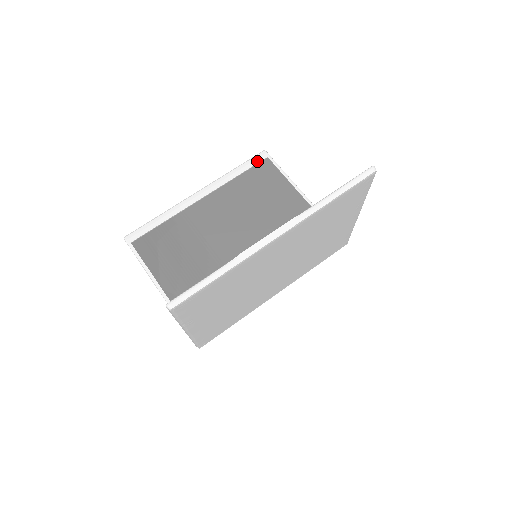
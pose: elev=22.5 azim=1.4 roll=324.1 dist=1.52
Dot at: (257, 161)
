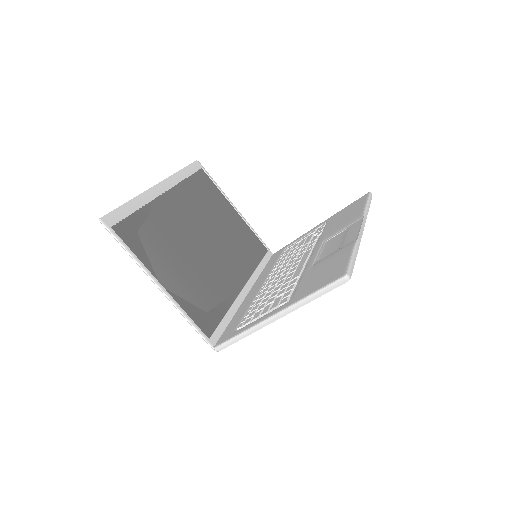
Dot at: (196, 169)
